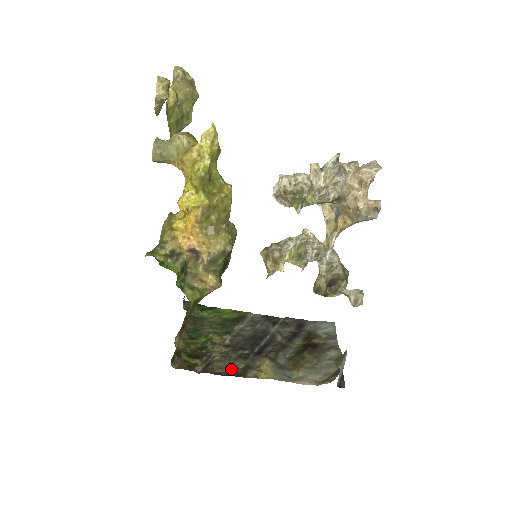
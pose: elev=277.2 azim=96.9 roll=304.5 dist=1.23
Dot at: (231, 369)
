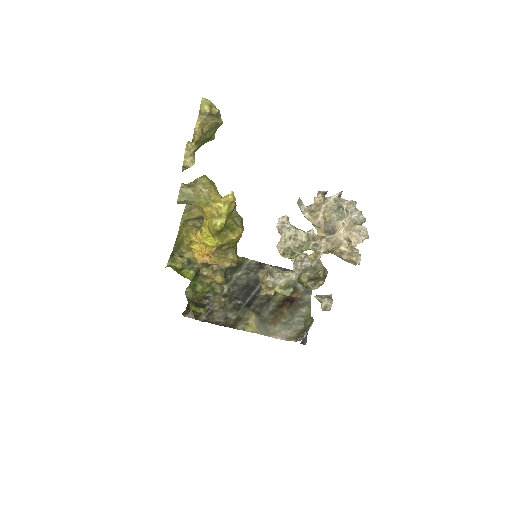
Dot at: (226, 319)
